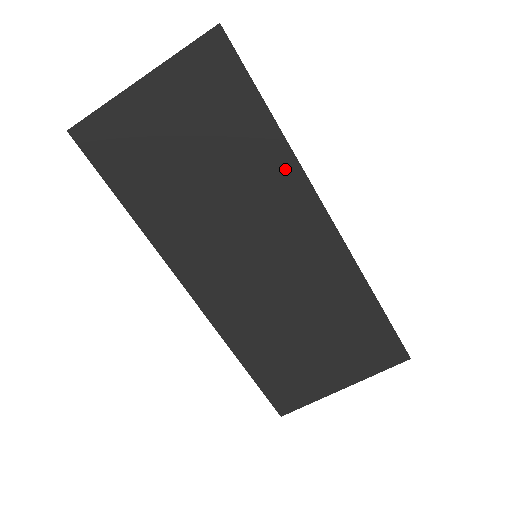
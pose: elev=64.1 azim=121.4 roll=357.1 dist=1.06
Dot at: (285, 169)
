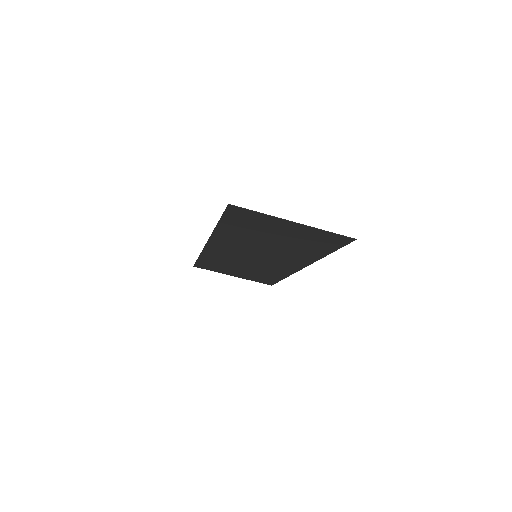
Dot at: (309, 259)
